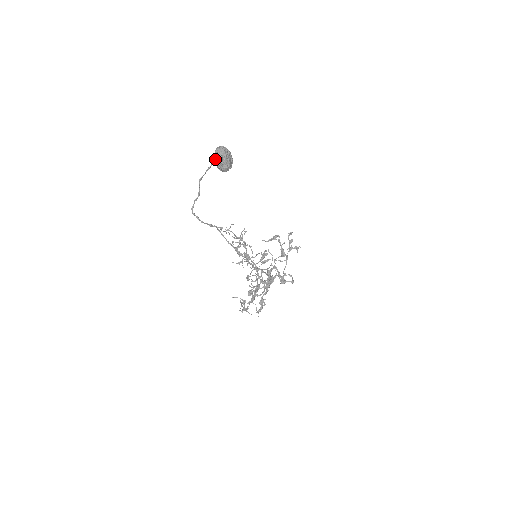
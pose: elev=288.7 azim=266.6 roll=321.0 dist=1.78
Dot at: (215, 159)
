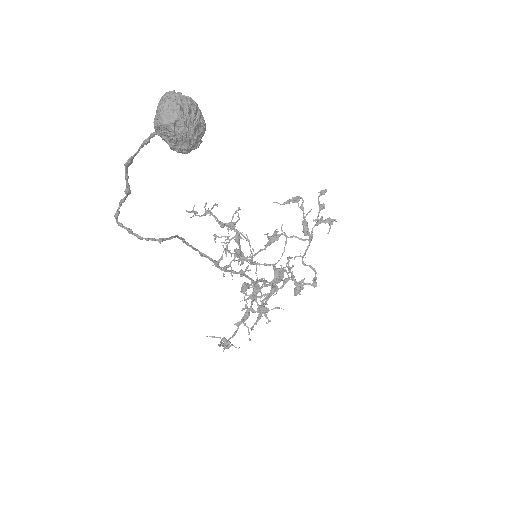
Dot at: (157, 127)
